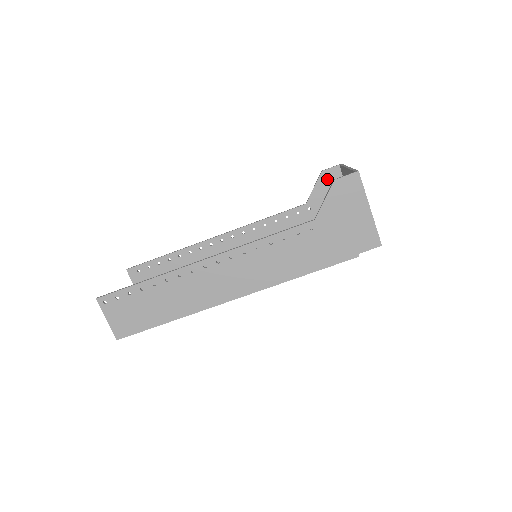
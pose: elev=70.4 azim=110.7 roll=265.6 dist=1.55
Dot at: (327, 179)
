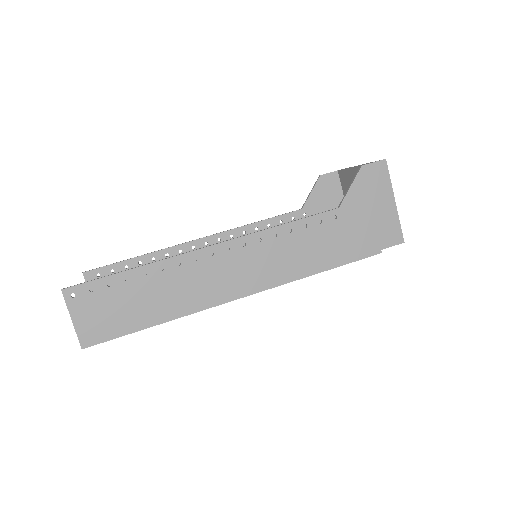
Dot at: (325, 184)
